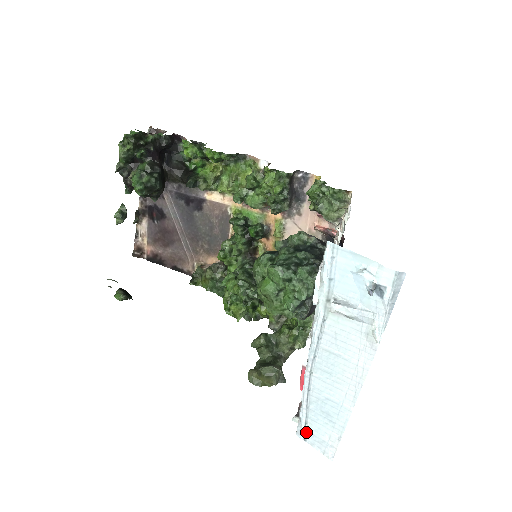
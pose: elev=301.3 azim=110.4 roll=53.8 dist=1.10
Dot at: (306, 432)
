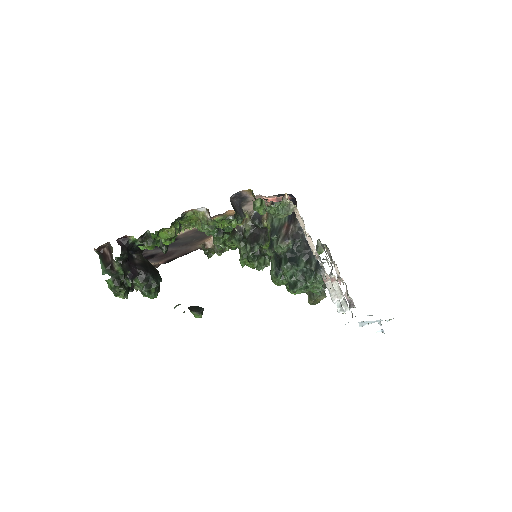
Dot at: occluded
